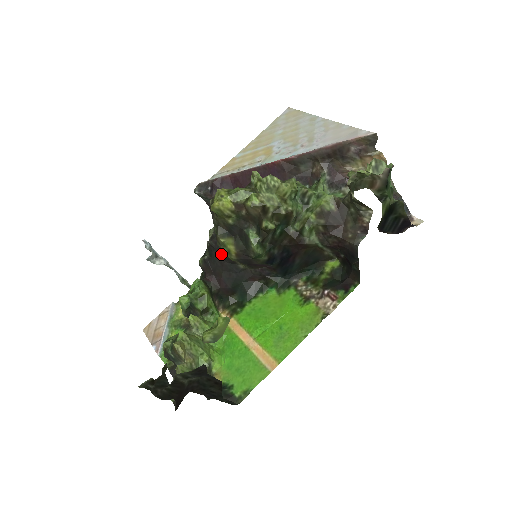
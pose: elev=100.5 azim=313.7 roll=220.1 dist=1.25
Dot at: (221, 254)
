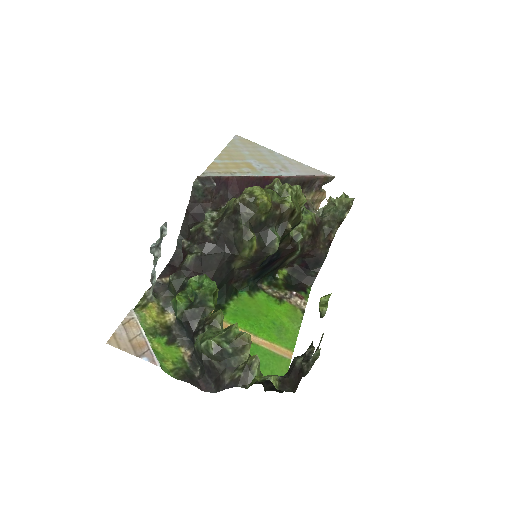
Dot at: (224, 251)
